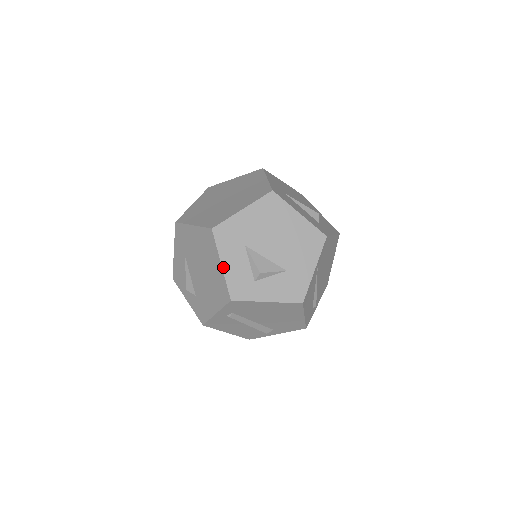
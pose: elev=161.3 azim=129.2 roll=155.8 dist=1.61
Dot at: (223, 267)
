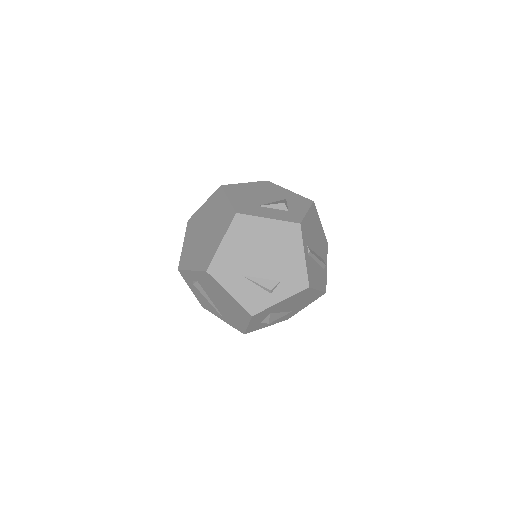
Dot at: (271, 218)
